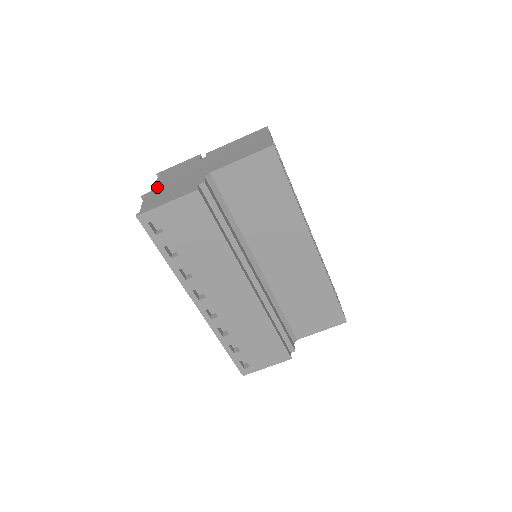
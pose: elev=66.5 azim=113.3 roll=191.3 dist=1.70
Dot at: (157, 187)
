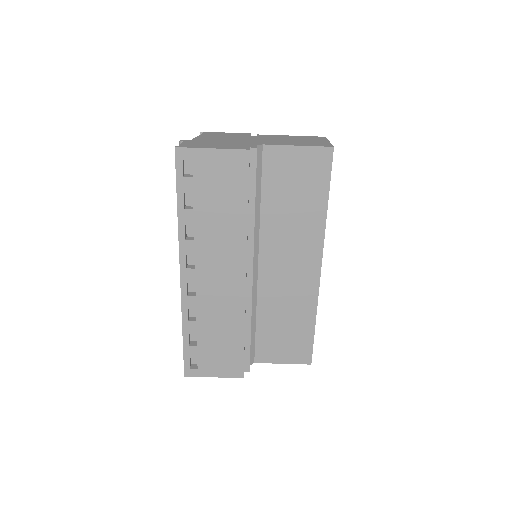
Dot at: (201, 138)
